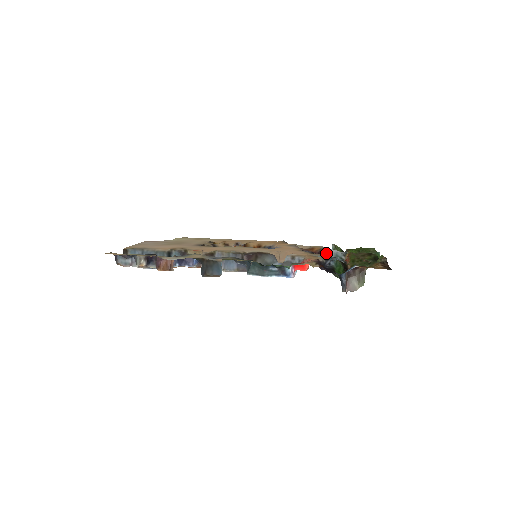
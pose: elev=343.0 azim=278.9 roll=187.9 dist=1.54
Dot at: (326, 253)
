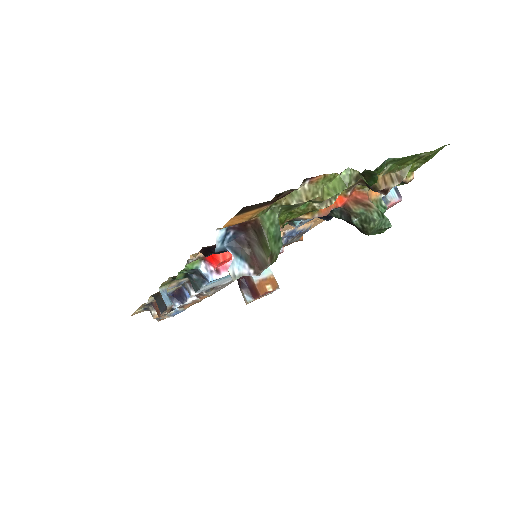
Dot at: occluded
